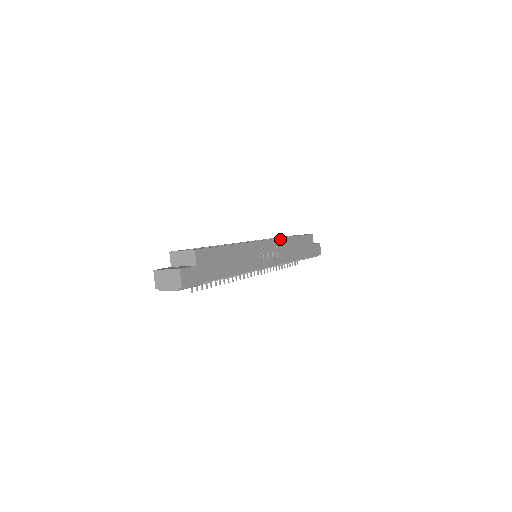
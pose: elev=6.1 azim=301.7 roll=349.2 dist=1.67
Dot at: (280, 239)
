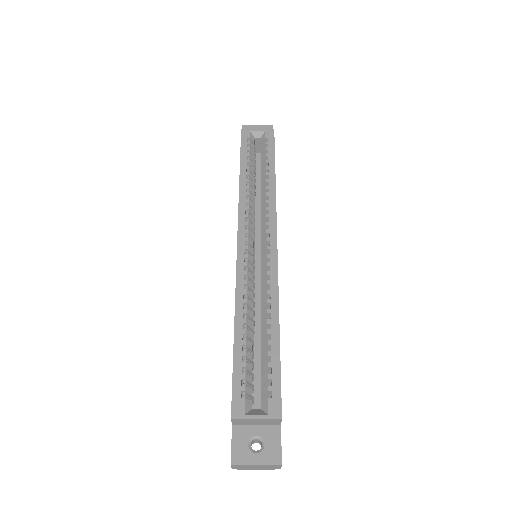
Dot at: occluded
